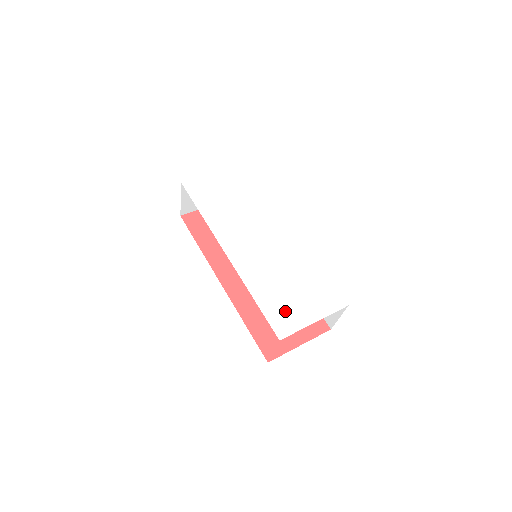
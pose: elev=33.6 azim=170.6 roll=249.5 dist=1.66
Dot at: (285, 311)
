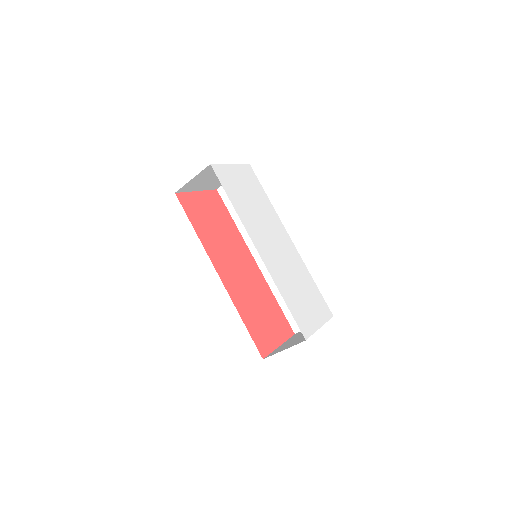
Dot at: (303, 314)
